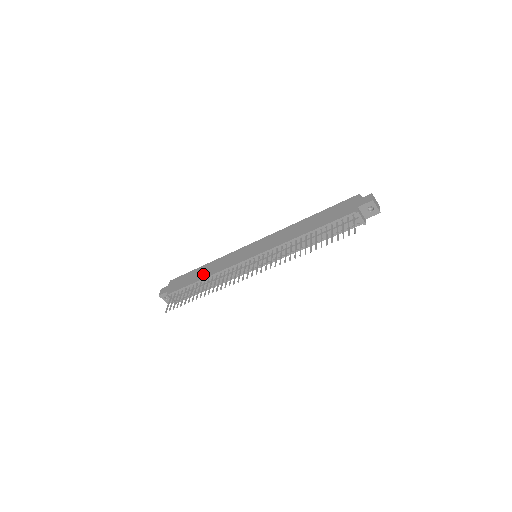
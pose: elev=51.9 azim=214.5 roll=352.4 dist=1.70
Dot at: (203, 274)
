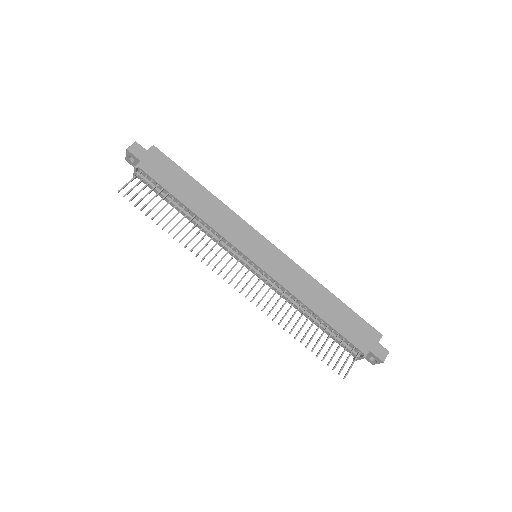
Dot at: (194, 202)
